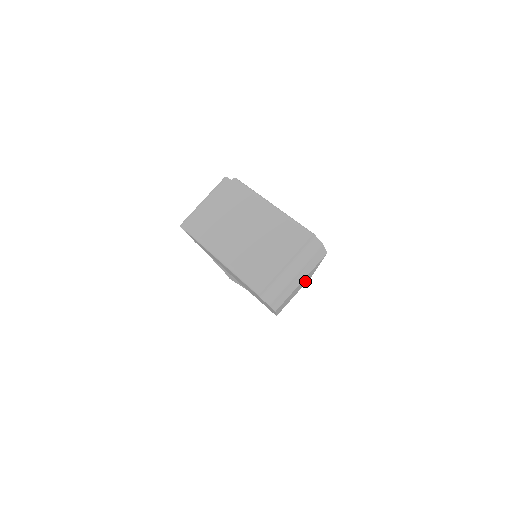
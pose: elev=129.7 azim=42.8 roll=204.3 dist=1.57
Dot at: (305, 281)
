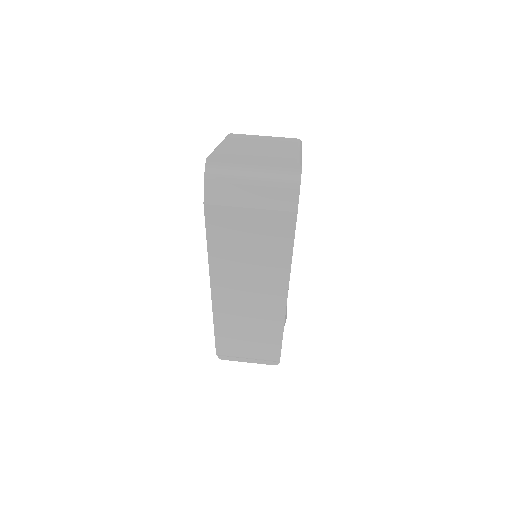
Dot at: (266, 303)
